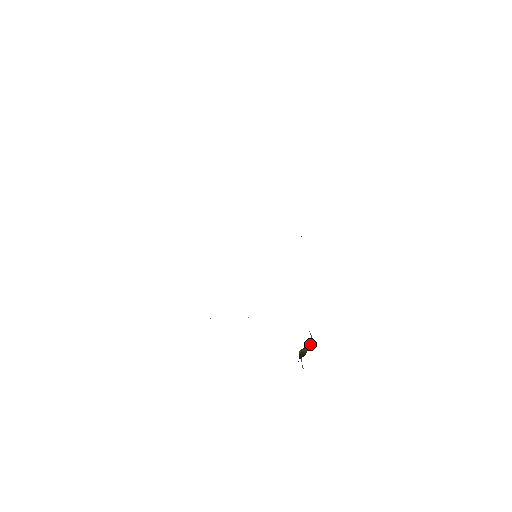
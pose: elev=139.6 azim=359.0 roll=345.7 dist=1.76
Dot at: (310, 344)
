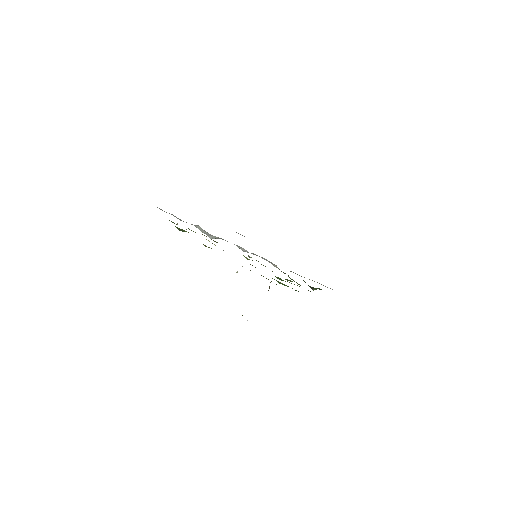
Dot at: occluded
